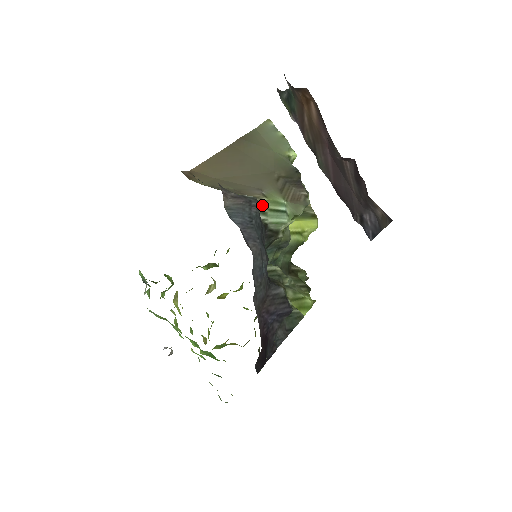
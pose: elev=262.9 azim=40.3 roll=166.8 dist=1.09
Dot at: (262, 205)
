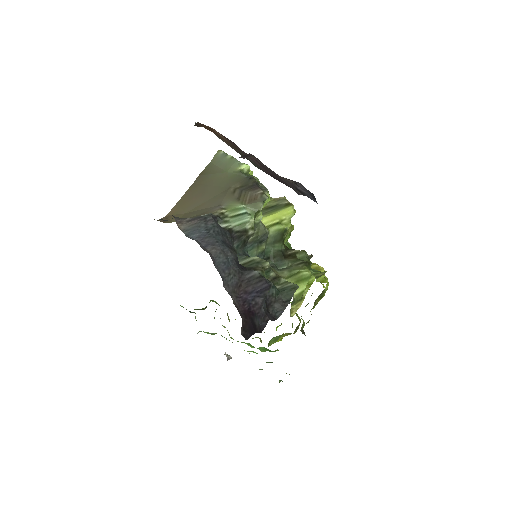
Dot at: (222, 216)
